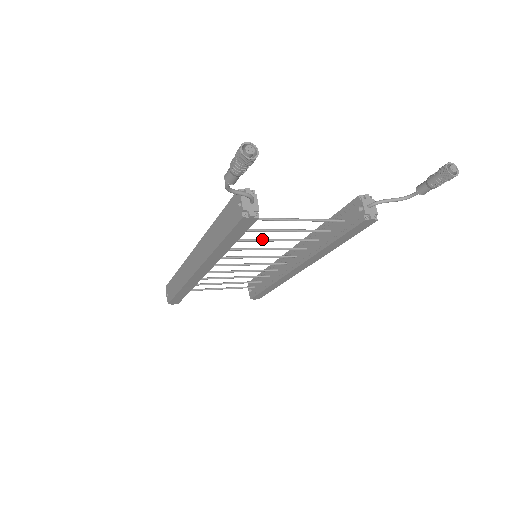
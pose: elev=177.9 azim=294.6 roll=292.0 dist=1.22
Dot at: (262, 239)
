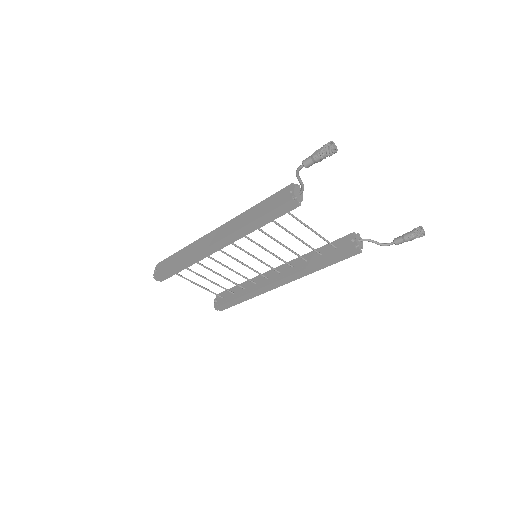
Dot at: occluded
